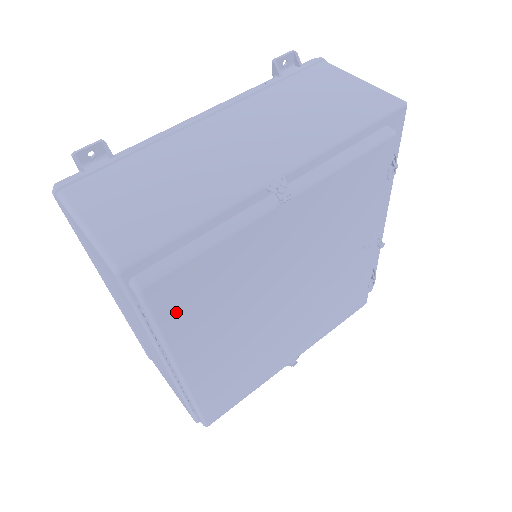
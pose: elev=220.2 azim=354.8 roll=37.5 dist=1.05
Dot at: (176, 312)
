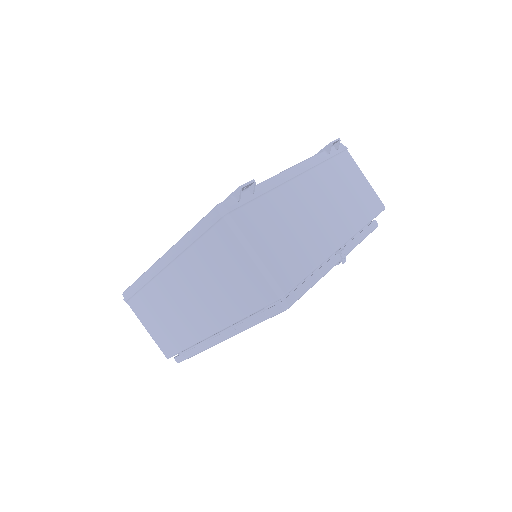
Dot at: occluded
